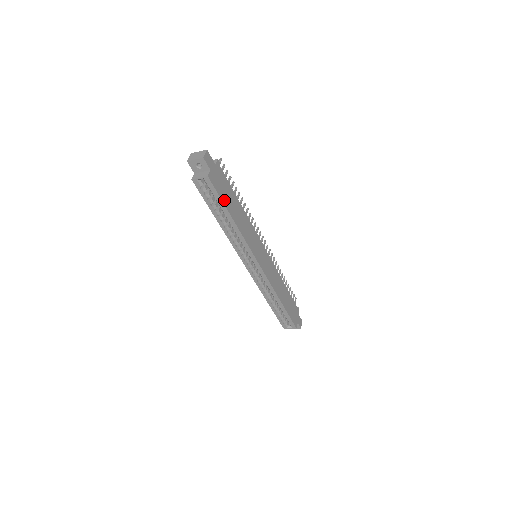
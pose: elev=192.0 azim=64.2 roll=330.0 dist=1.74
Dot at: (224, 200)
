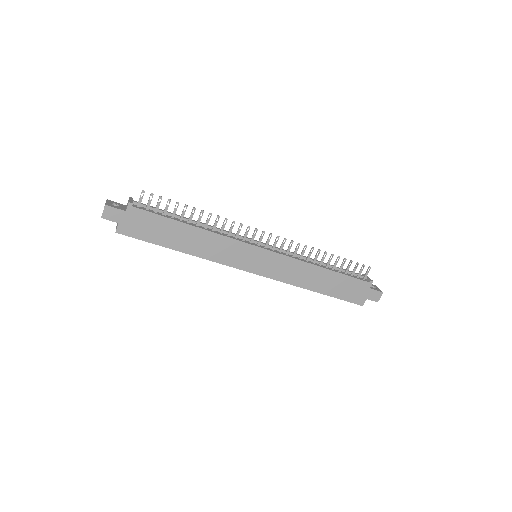
Dot at: (155, 240)
